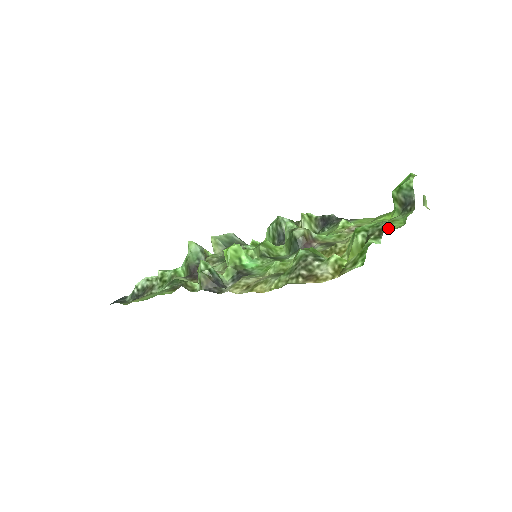
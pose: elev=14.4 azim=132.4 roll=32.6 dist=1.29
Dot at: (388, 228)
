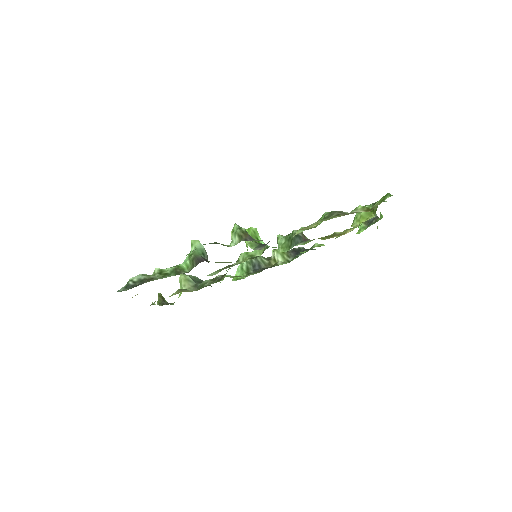
Dot at: occluded
